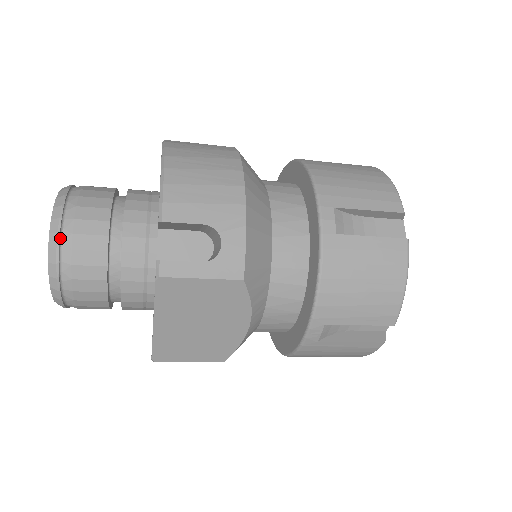
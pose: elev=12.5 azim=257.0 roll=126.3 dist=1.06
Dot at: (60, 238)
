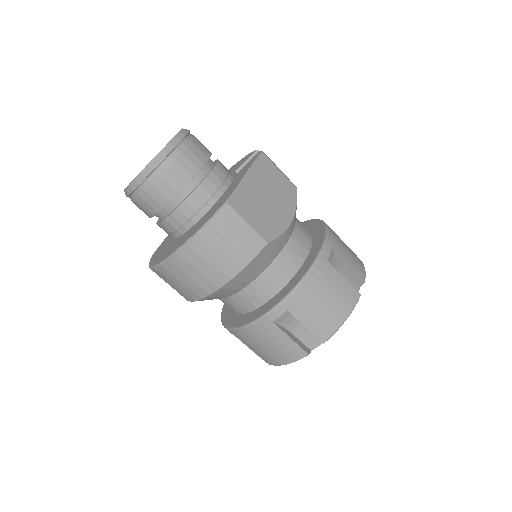
Dot at: occluded
